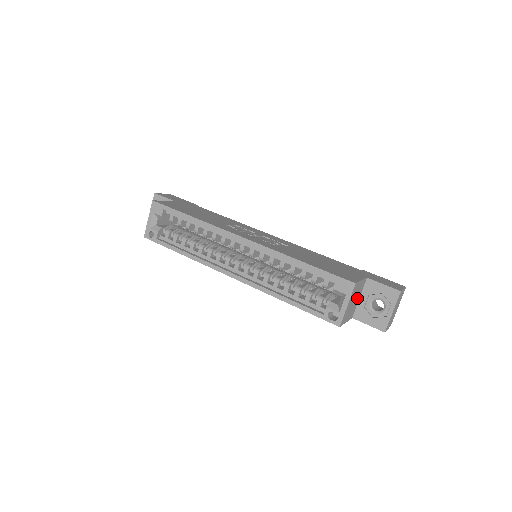
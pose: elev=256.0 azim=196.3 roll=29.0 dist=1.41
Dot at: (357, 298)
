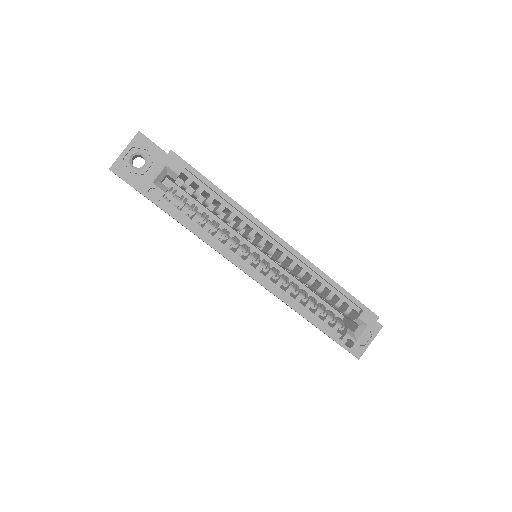
Dot at: occluded
